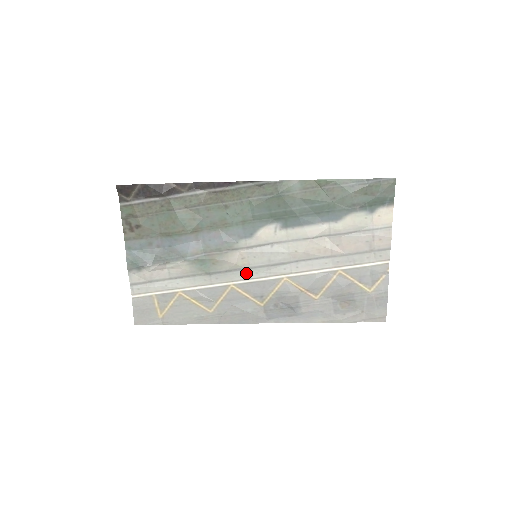
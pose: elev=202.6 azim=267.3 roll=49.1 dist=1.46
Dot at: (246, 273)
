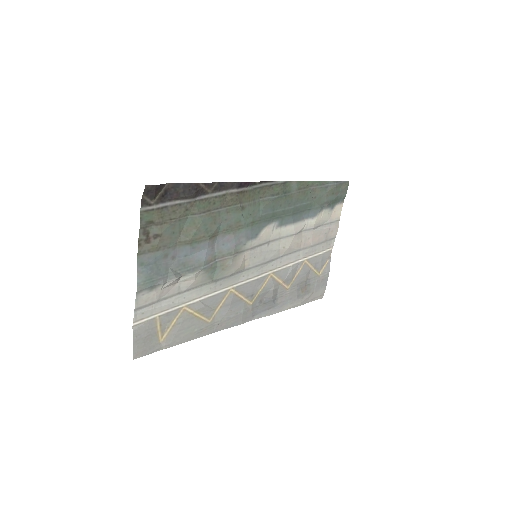
Dot at: (244, 274)
